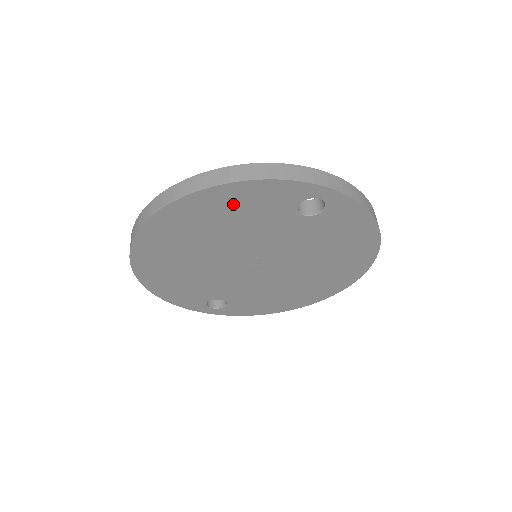
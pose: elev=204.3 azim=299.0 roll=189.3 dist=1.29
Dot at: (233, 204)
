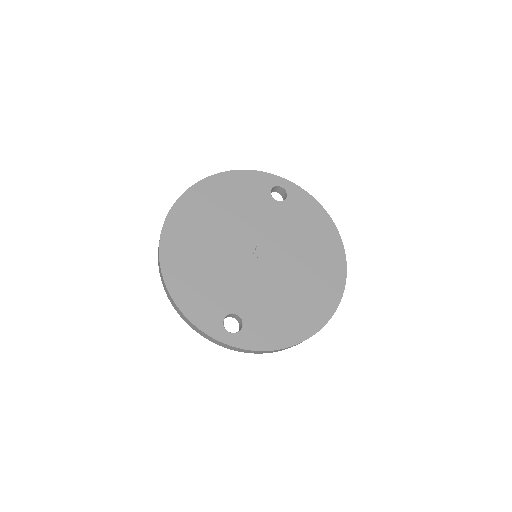
Dot at: (231, 188)
